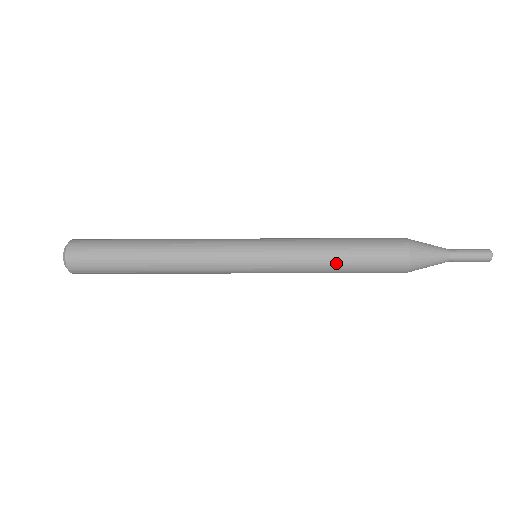
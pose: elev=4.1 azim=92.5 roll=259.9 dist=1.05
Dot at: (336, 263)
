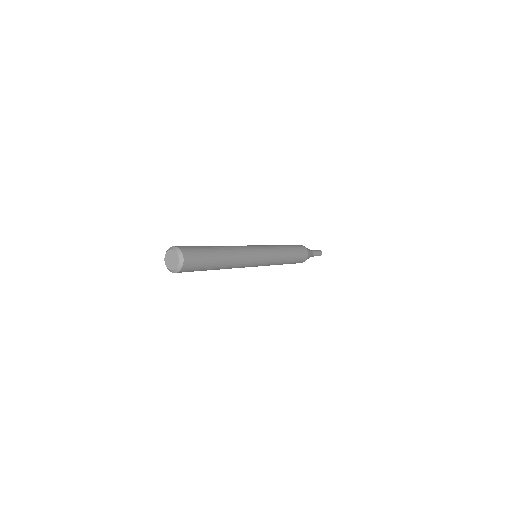
Dot at: occluded
